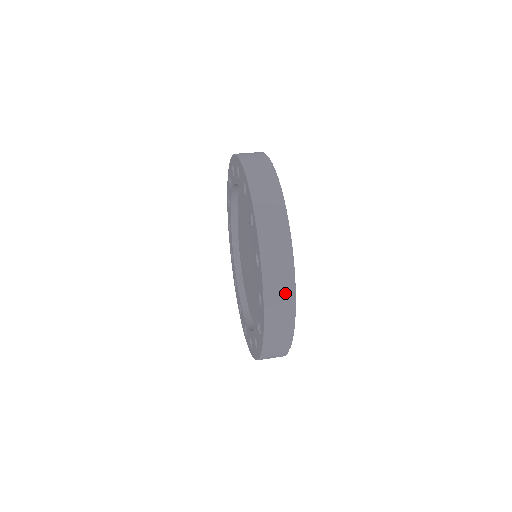
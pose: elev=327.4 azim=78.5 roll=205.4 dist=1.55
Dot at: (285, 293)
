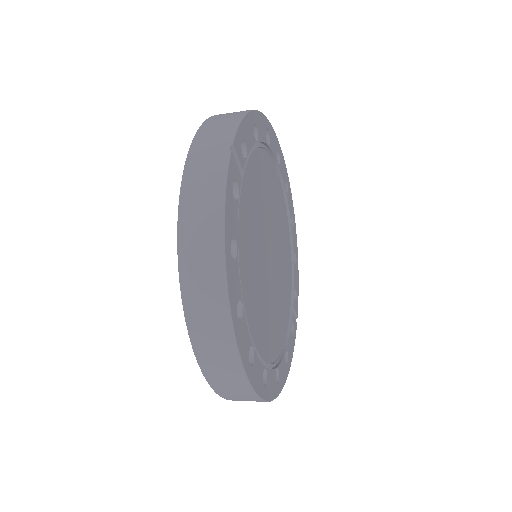
Dot at: occluded
